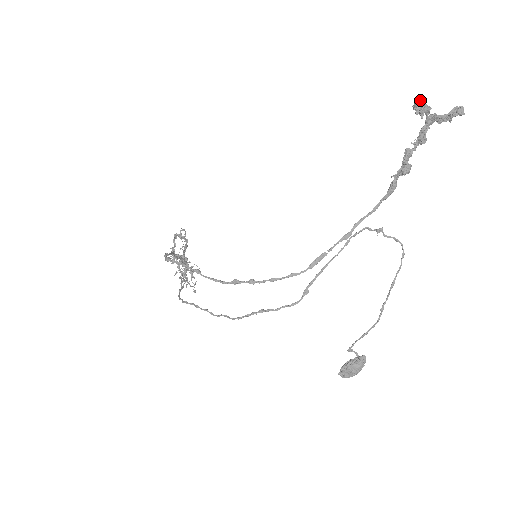
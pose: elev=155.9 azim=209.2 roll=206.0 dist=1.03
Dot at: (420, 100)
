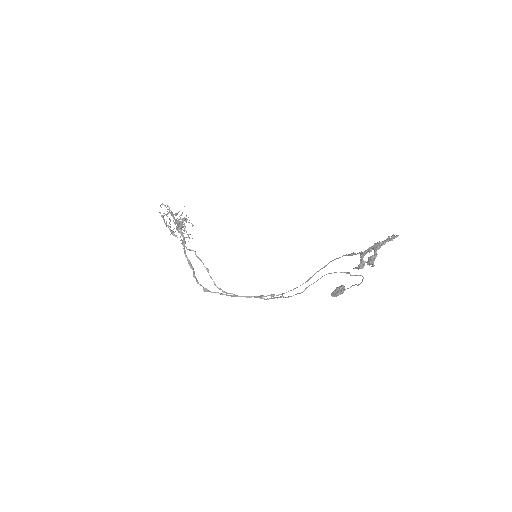
Dot at: (372, 263)
